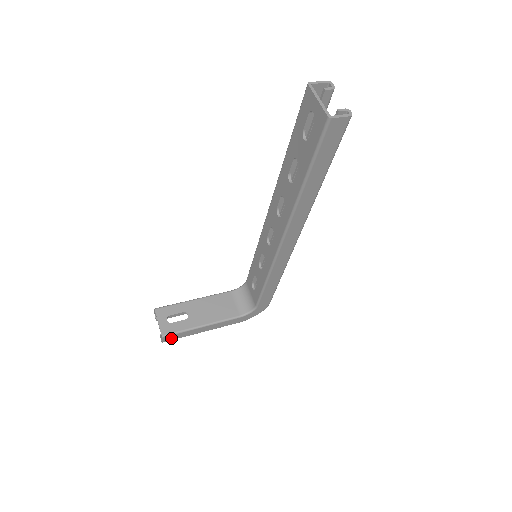
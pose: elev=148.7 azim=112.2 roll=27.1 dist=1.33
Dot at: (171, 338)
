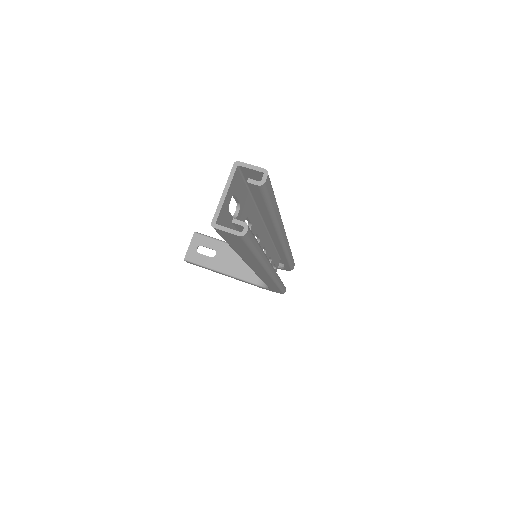
Dot at: (194, 264)
